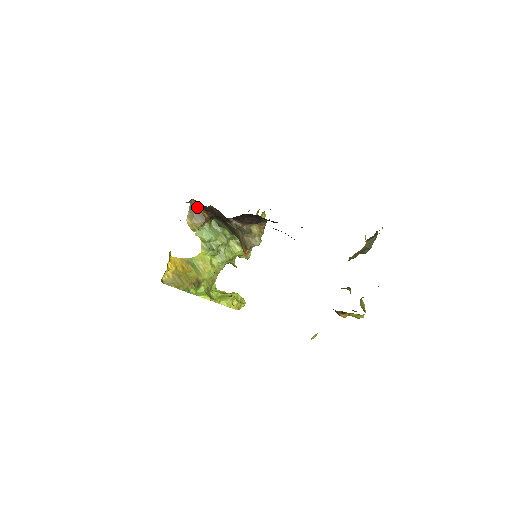
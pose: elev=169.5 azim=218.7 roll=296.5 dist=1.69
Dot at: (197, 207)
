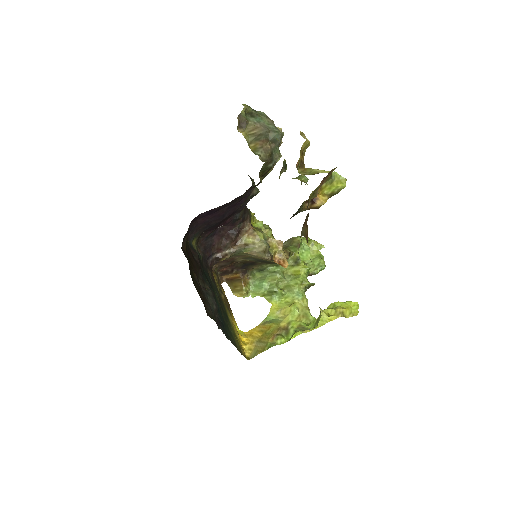
Dot at: (230, 278)
